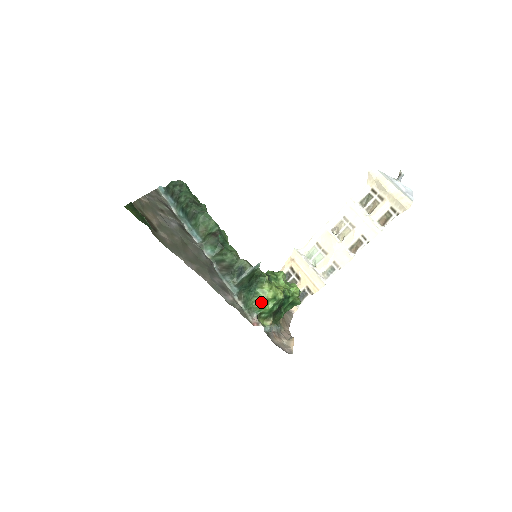
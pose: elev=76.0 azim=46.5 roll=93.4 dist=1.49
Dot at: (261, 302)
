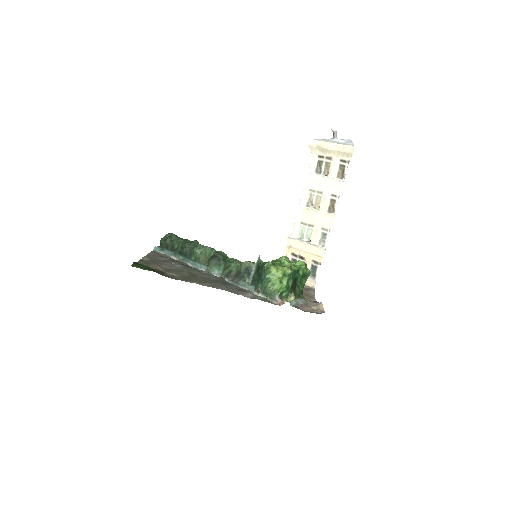
Dot at: (275, 284)
